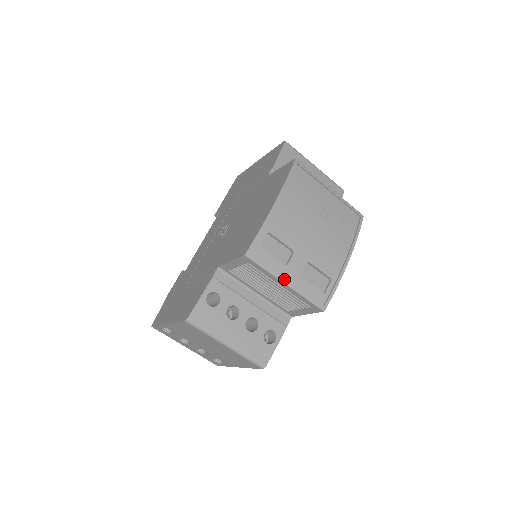
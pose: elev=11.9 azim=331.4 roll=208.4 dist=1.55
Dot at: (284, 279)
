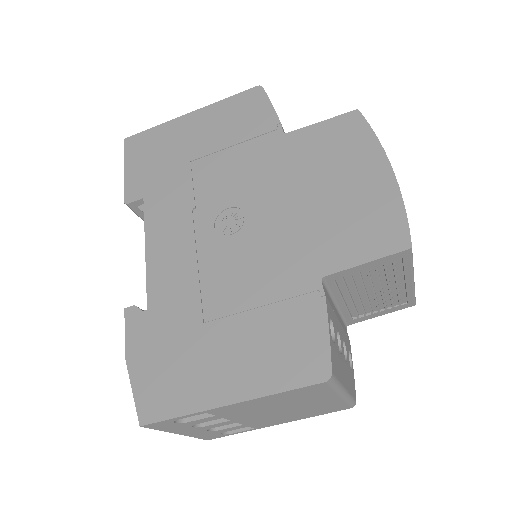
Dot at: occluded
